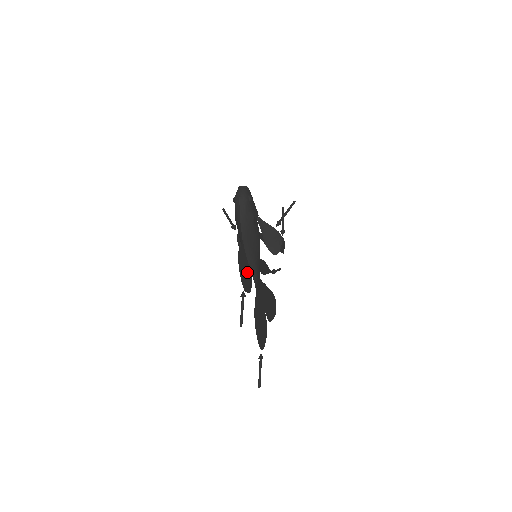
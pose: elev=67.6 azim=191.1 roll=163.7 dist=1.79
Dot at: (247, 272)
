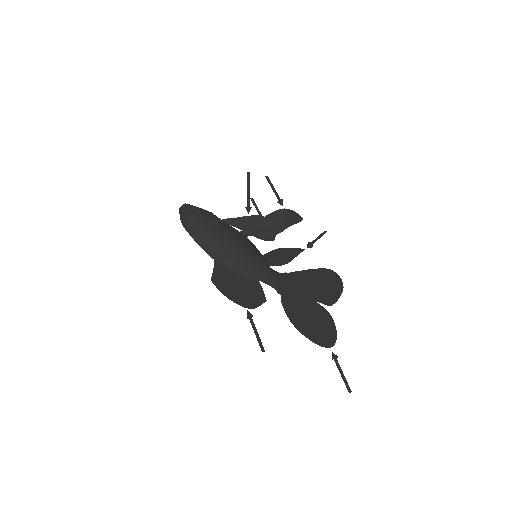
Dot at: (245, 286)
